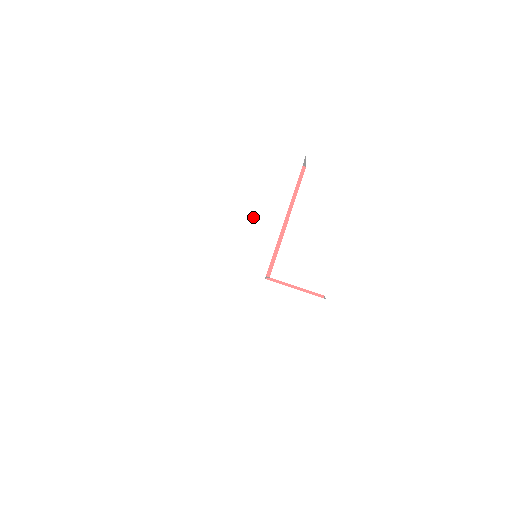
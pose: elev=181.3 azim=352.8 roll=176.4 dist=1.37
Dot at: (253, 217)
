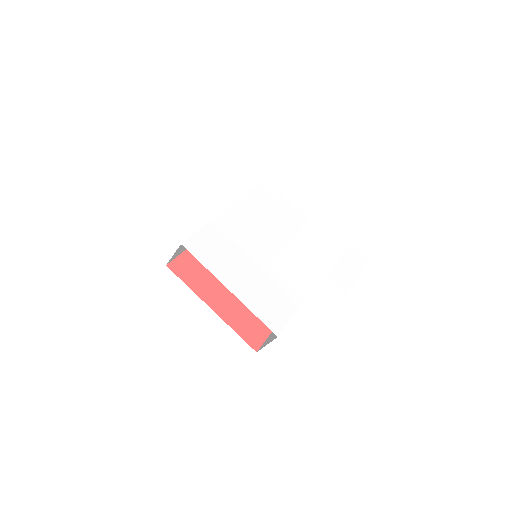
Dot at: (271, 227)
